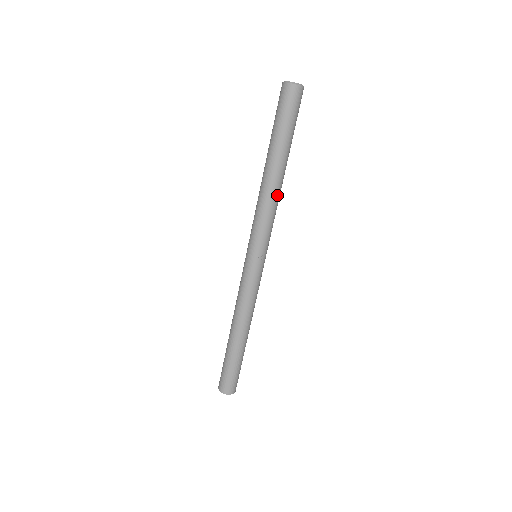
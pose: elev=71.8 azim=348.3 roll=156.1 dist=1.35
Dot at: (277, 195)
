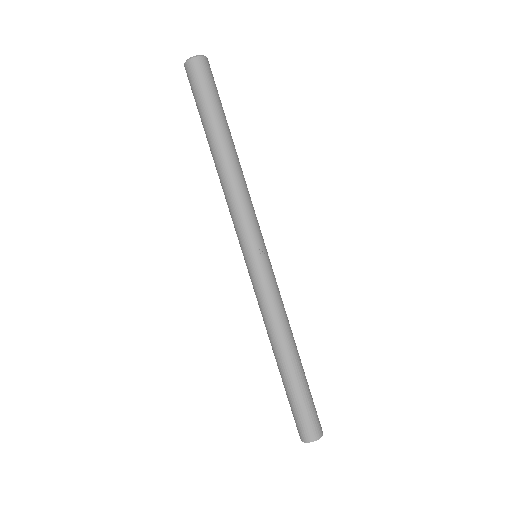
Dot at: (241, 176)
